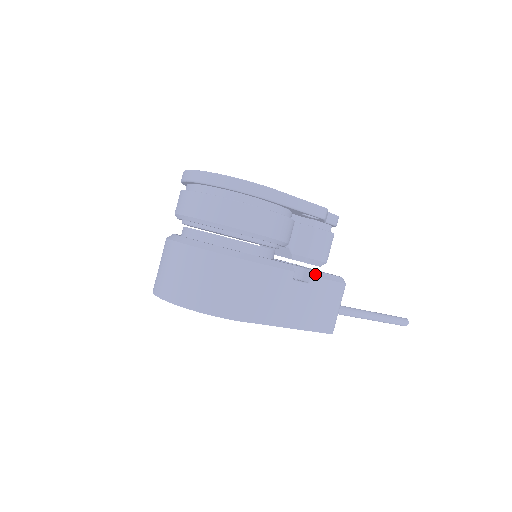
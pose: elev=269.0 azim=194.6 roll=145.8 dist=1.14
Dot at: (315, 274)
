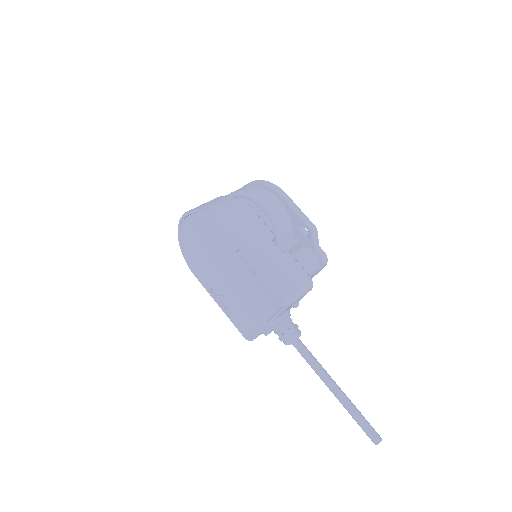
Dot at: (290, 253)
